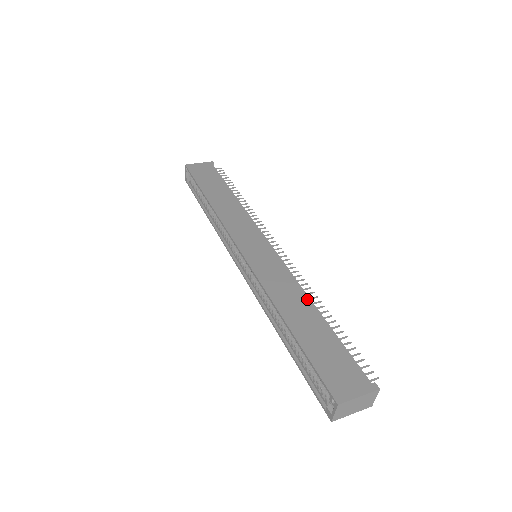
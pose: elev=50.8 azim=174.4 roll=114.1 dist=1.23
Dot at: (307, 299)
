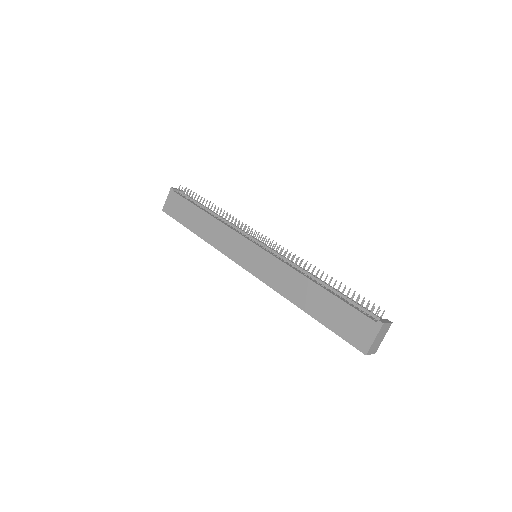
Dot at: (304, 279)
